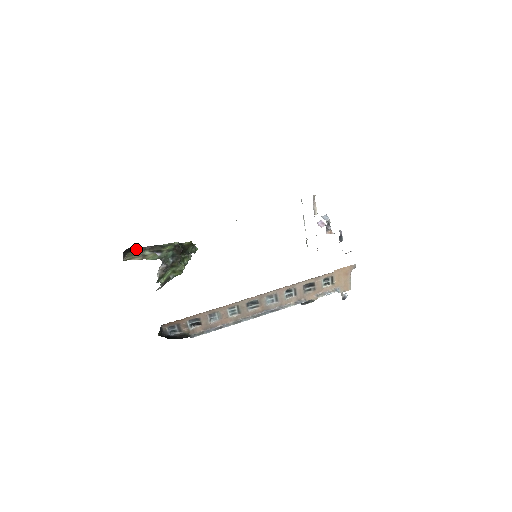
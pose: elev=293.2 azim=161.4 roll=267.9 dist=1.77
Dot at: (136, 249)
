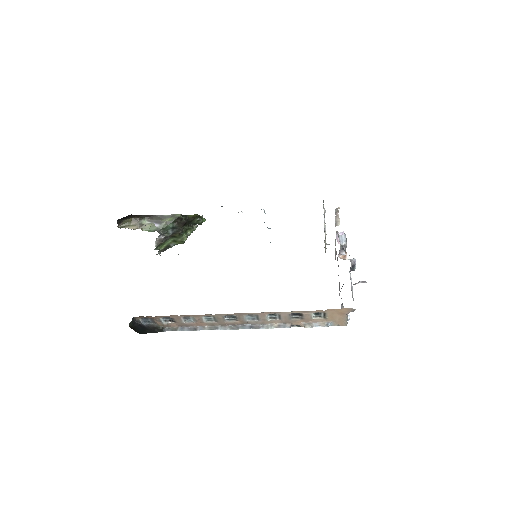
Dot at: (134, 216)
